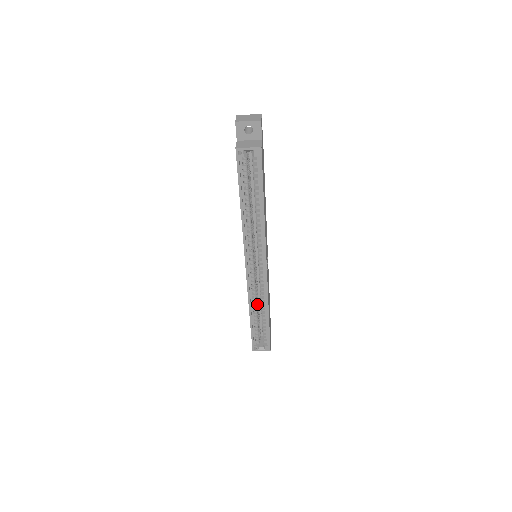
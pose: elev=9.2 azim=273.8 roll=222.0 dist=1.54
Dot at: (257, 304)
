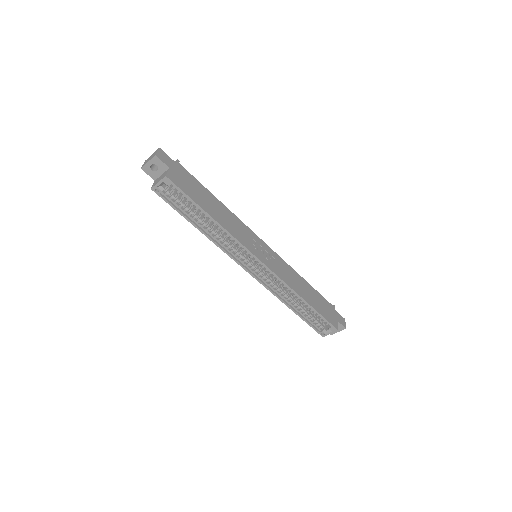
Dot at: occluded
